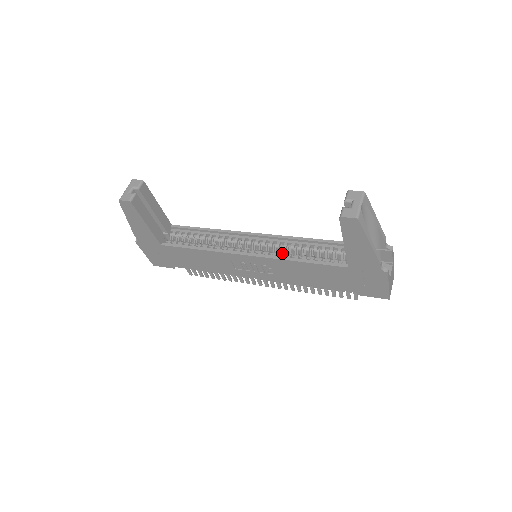
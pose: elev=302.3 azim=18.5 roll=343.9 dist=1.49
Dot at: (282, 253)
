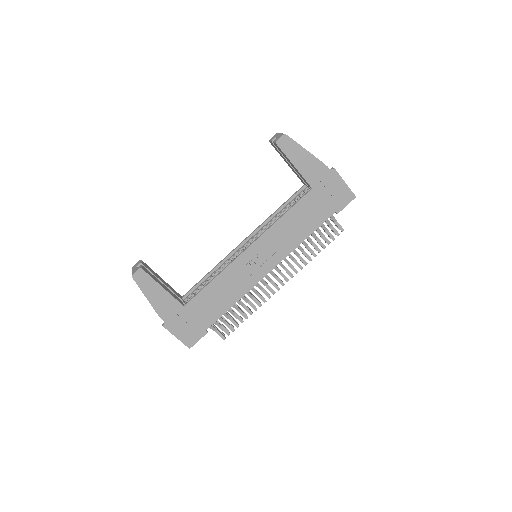
Dot at: occluded
